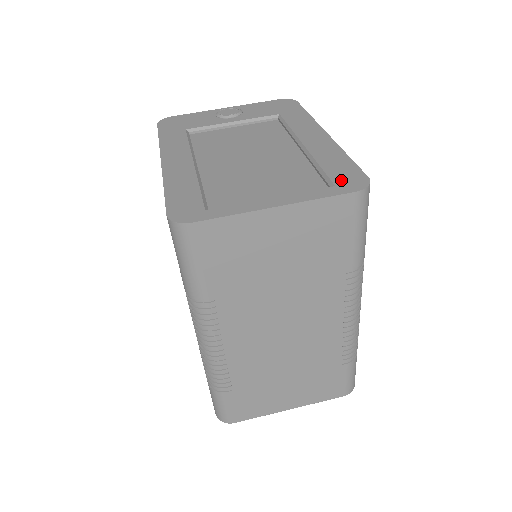
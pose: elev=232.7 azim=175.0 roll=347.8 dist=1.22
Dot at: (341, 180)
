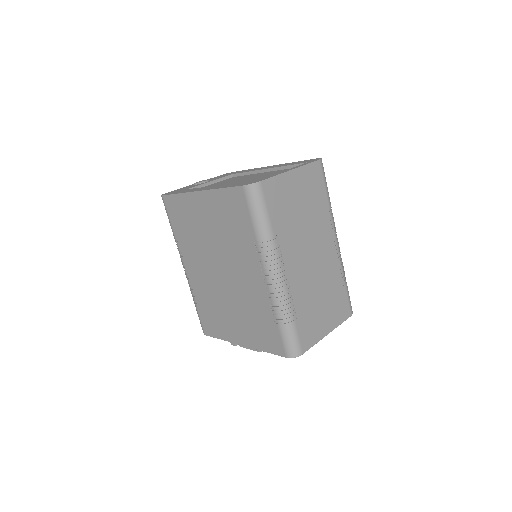
Dot at: occluded
